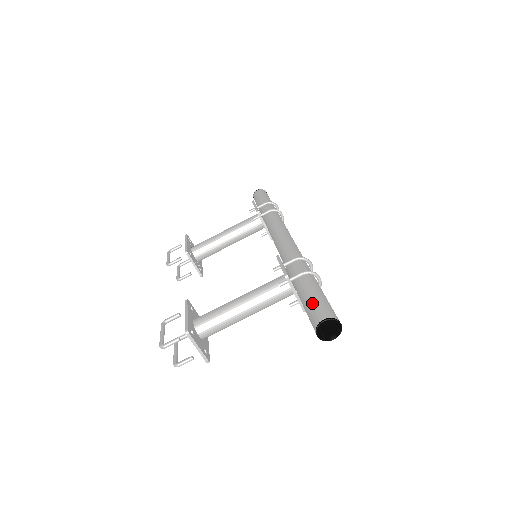
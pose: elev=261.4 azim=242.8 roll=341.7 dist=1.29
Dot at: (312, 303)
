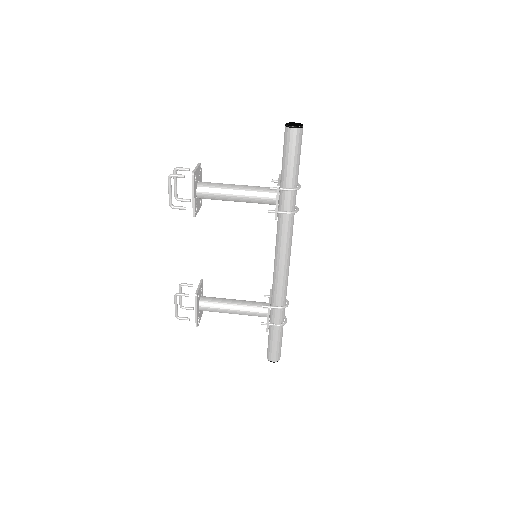
Dot at: occluded
